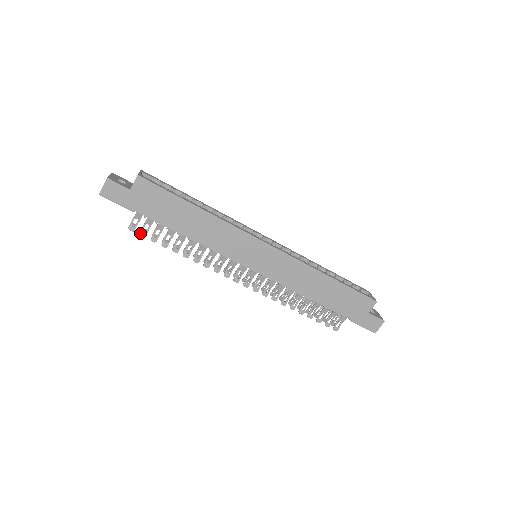
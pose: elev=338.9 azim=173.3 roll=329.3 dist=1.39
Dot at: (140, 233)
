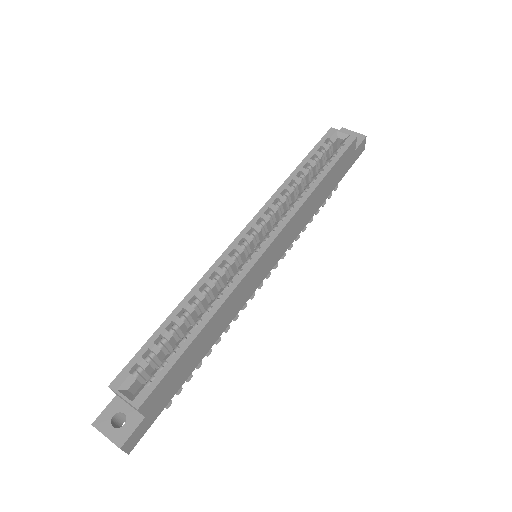
Dot at: (176, 394)
